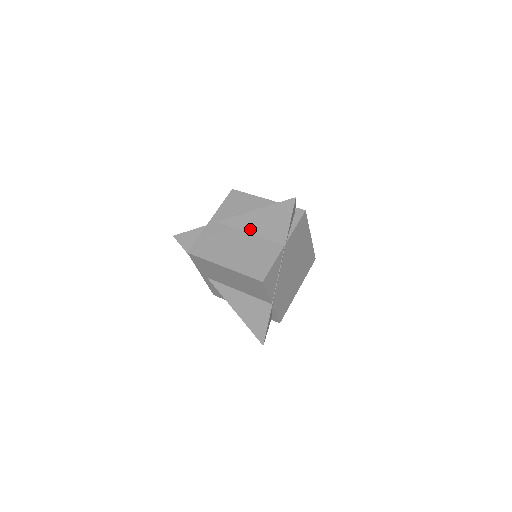
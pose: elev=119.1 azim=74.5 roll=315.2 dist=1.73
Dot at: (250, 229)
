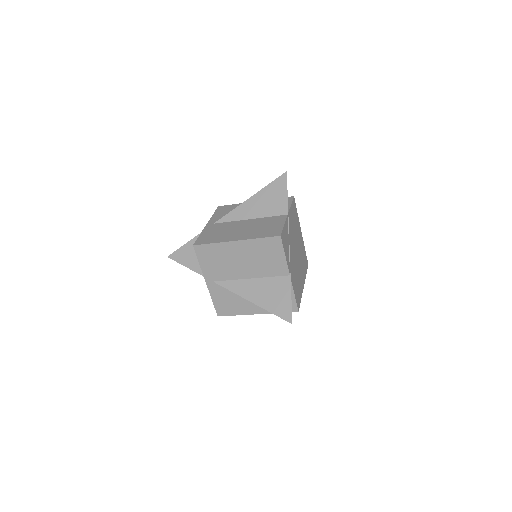
Dot at: (249, 215)
